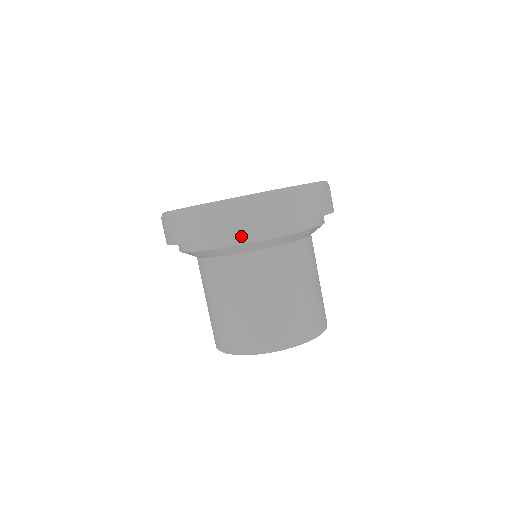
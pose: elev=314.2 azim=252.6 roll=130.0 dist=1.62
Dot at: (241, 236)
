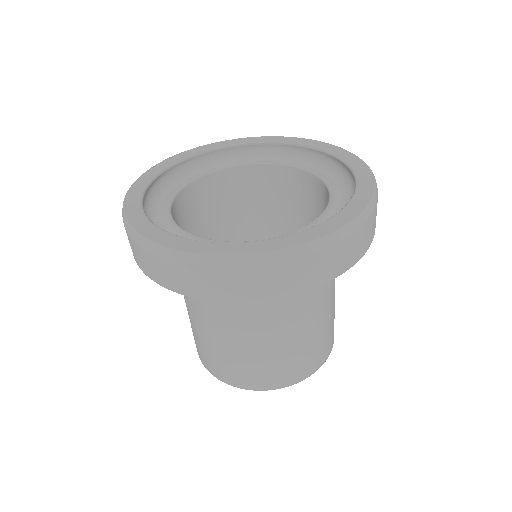
Dot at: occluded
